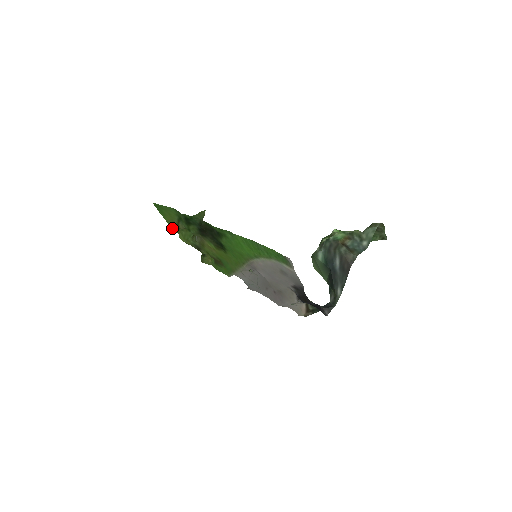
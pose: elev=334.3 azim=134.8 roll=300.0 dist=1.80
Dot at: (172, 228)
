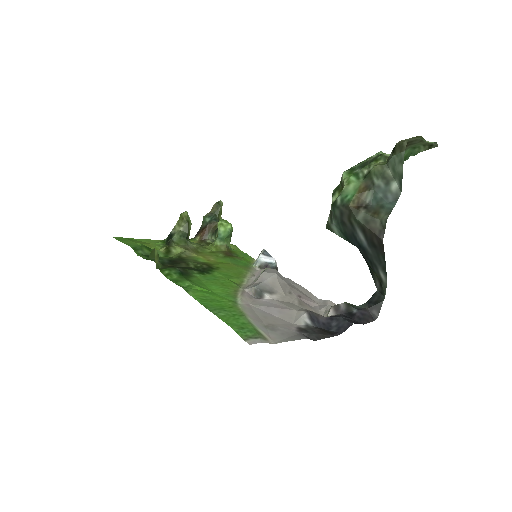
Dot at: (159, 241)
